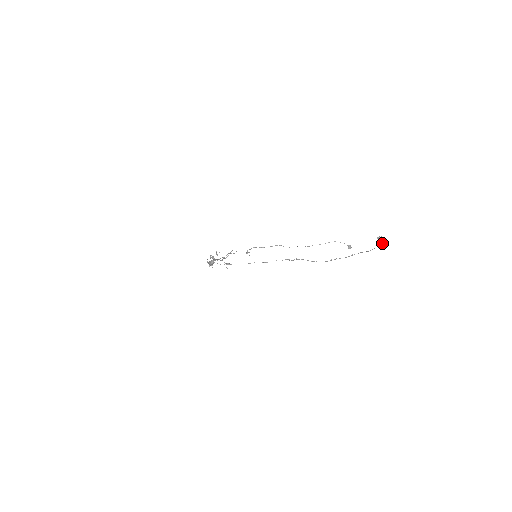
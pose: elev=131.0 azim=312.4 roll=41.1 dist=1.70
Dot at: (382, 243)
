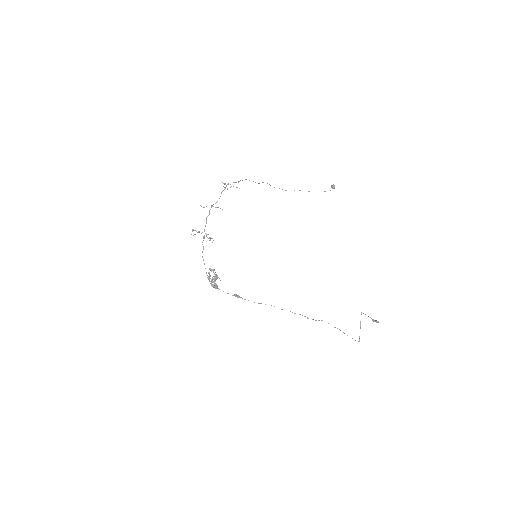
Dot at: occluded
